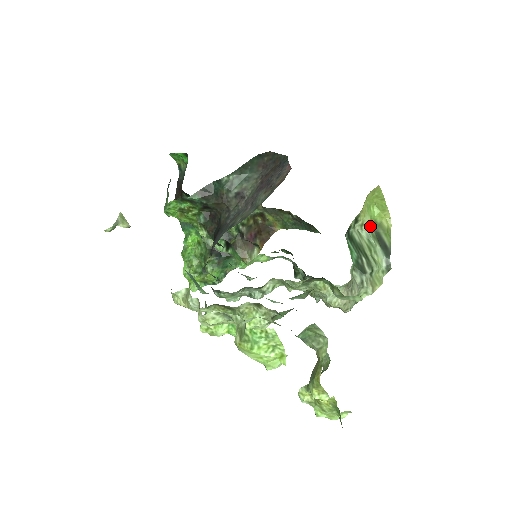
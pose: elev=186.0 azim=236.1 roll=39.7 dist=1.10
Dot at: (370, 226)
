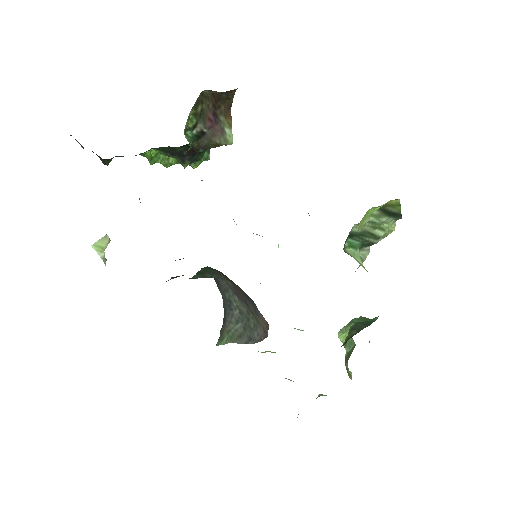
Dot at: occluded
